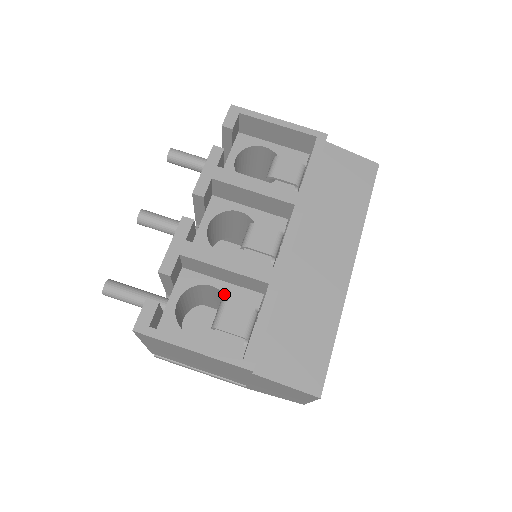
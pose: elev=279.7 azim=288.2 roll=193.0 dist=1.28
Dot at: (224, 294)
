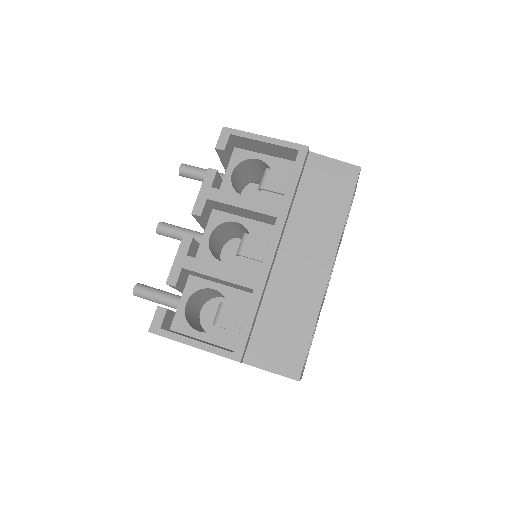
Dot at: occluded
